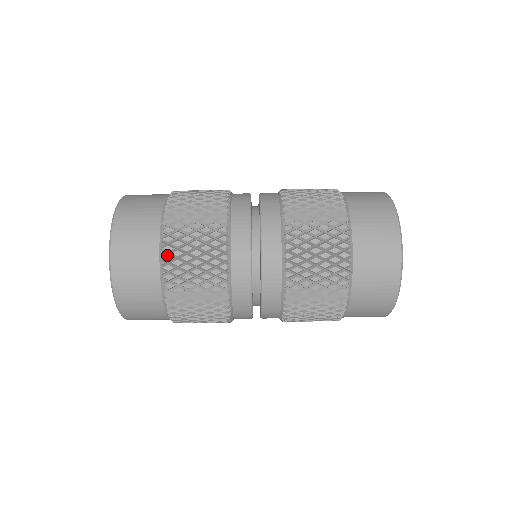
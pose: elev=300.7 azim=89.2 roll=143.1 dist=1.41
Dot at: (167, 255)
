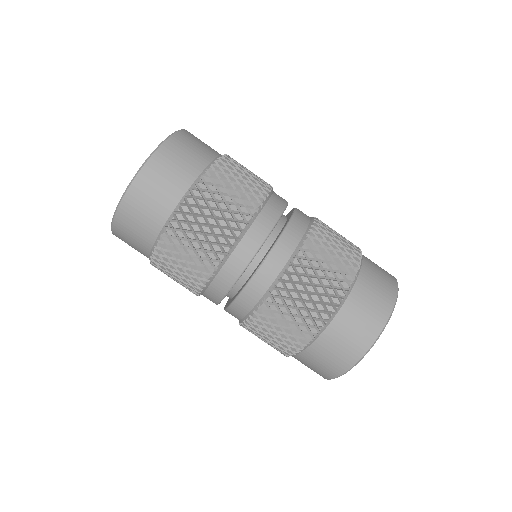
Dot at: (157, 255)
